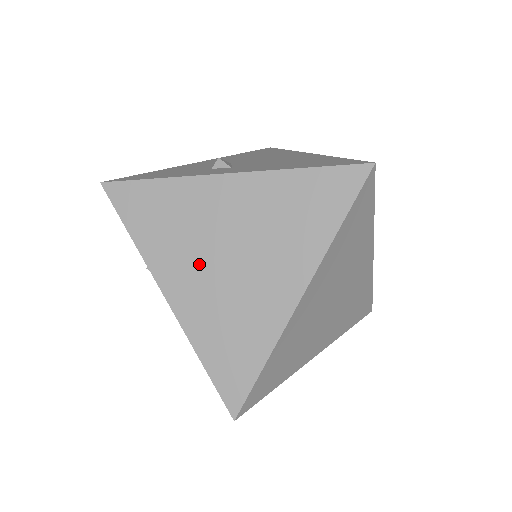
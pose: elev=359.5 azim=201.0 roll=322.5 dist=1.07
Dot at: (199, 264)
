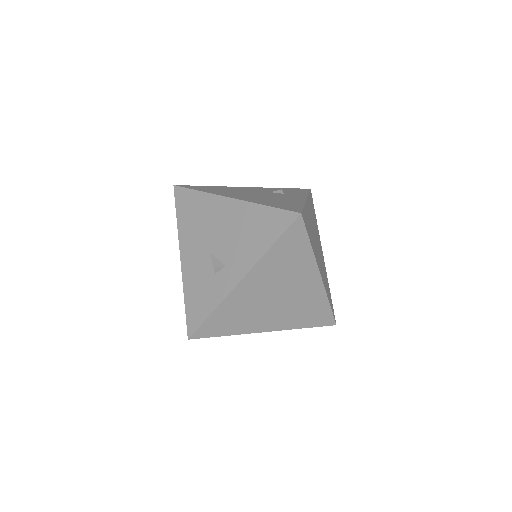
Dot at: (268, 312)
